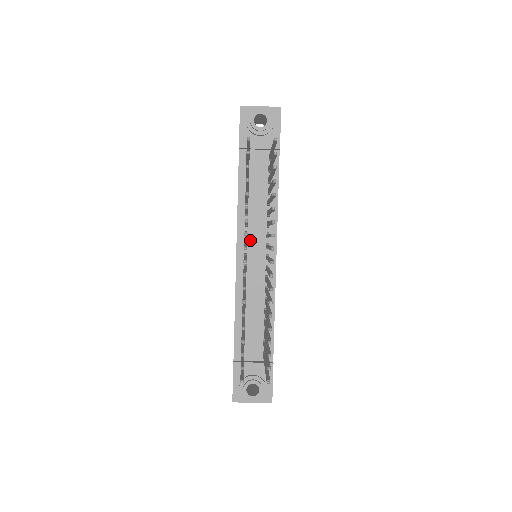
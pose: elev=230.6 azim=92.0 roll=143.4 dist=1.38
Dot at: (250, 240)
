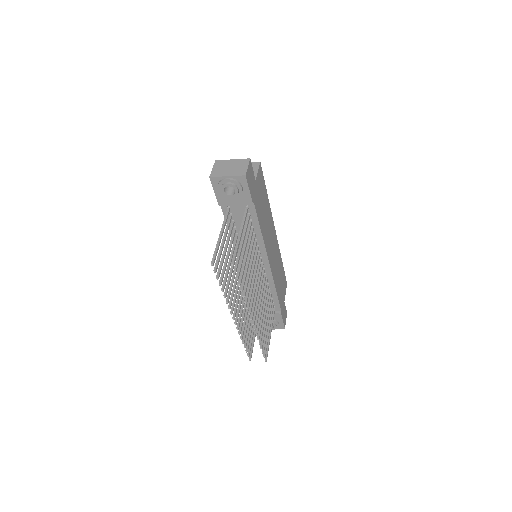
Dot at: occluded
